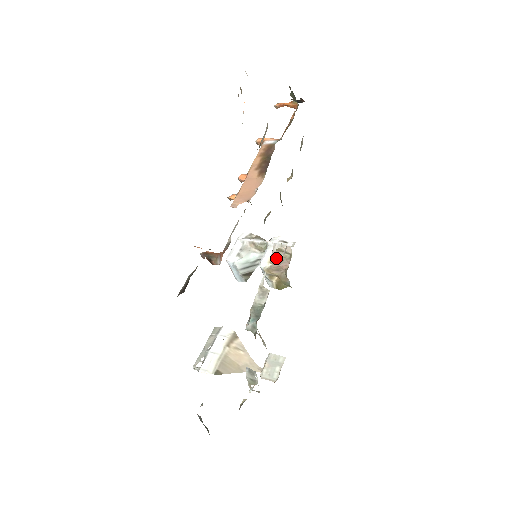
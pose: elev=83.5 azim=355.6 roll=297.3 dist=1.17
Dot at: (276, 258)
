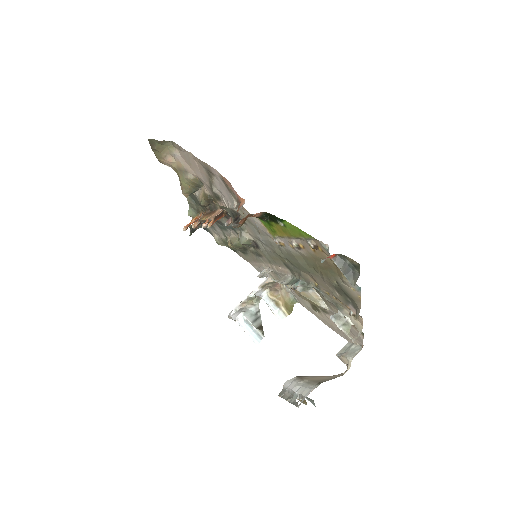
Dot at: (267, 287)
